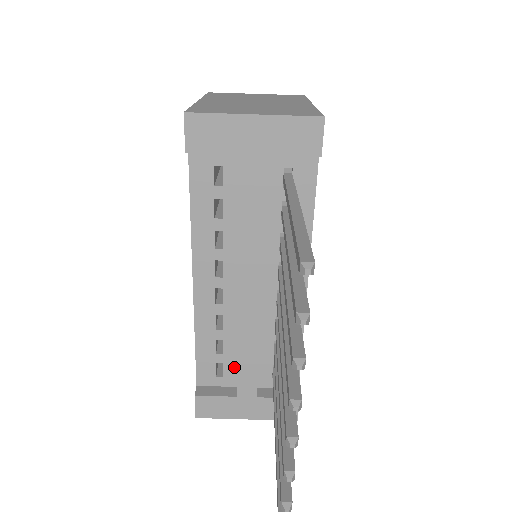
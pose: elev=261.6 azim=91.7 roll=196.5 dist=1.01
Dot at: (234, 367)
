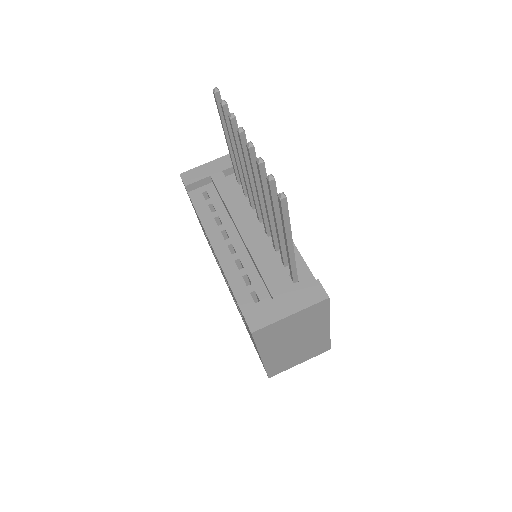
Dot at: (264, 290)
